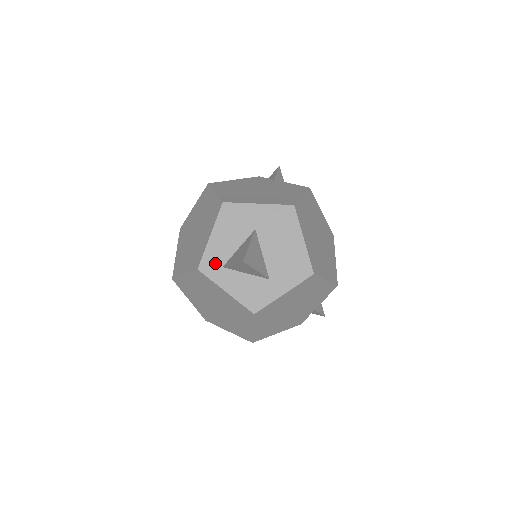
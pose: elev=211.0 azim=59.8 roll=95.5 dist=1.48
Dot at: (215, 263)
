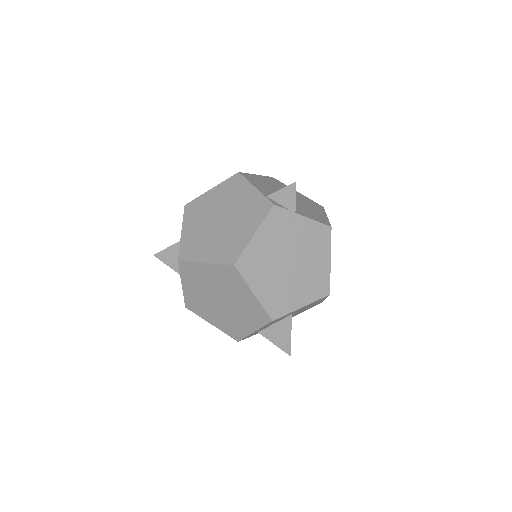
Dot at: occluded
